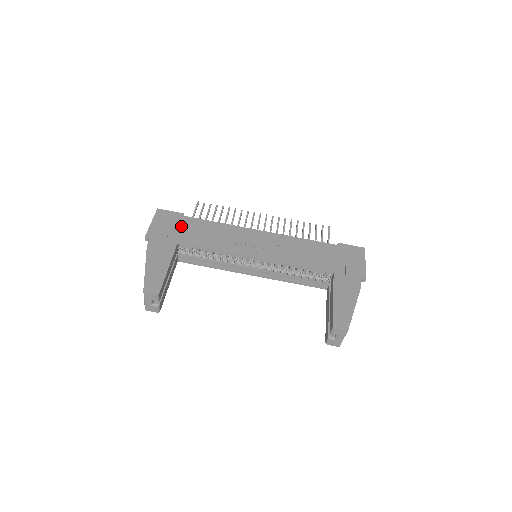
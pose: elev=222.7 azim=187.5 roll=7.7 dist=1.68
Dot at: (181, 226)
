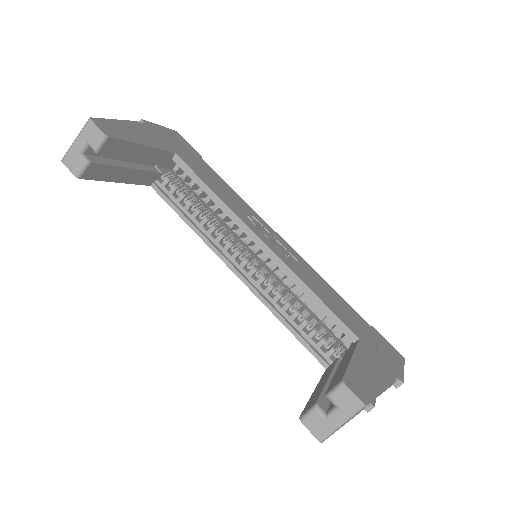
Dot at: (191, 155)
